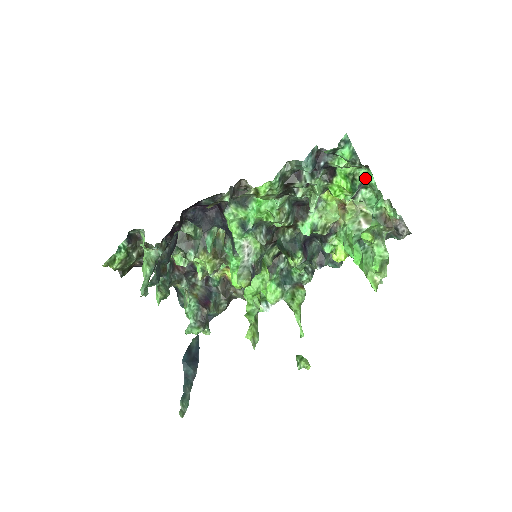
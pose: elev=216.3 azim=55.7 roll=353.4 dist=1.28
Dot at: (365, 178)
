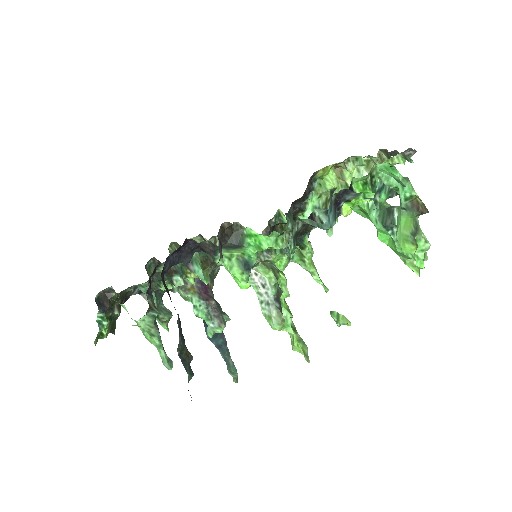
Dot at: (386, 173)
